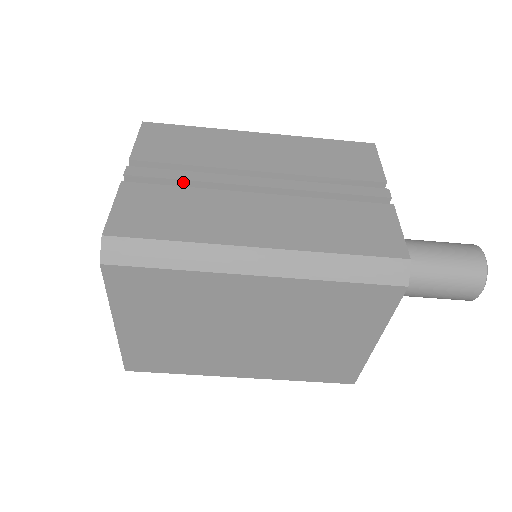
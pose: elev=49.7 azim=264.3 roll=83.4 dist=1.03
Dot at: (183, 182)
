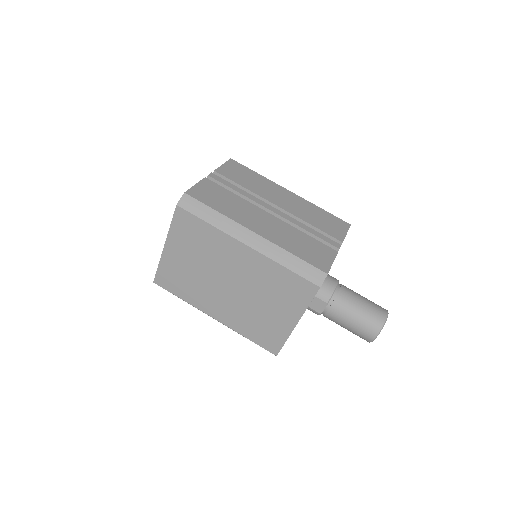
Dot at: (235, 192)
